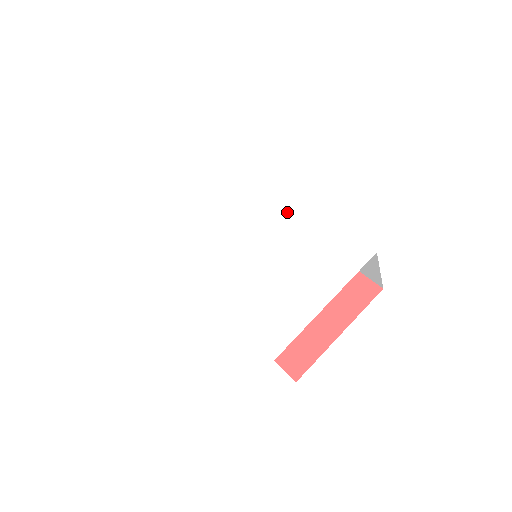
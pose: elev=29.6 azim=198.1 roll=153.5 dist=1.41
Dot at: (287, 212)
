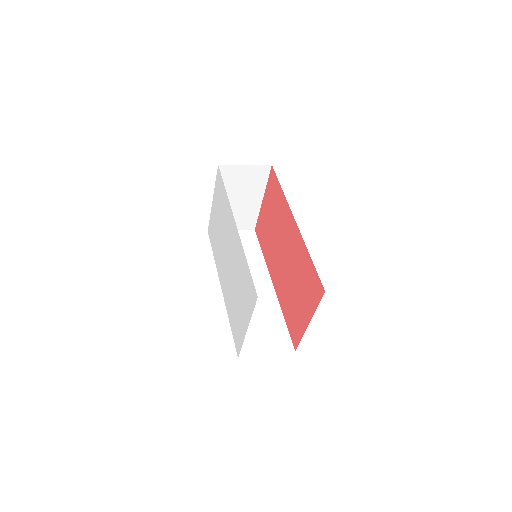
Dot at: (235, 241)
